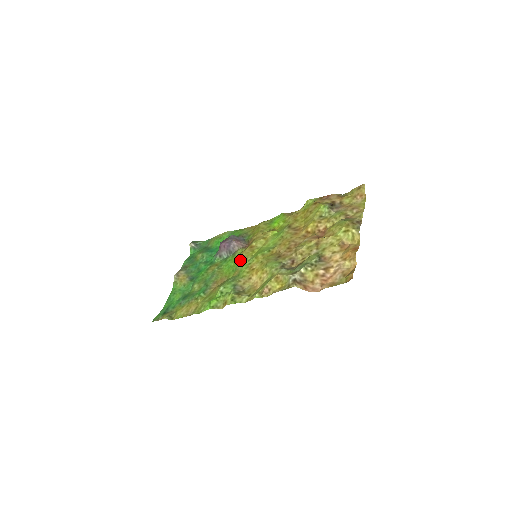
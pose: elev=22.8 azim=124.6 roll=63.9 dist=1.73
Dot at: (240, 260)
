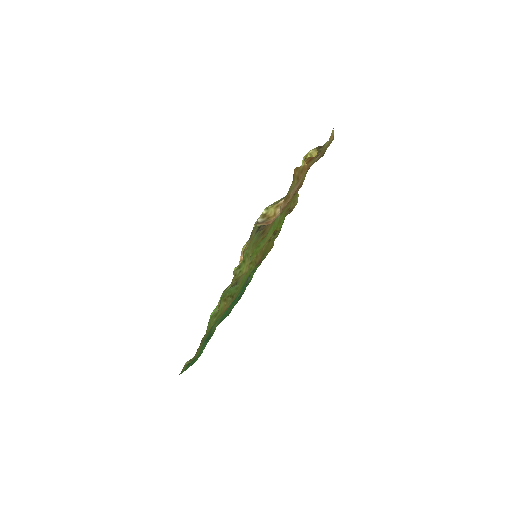
Dot at: occluded
